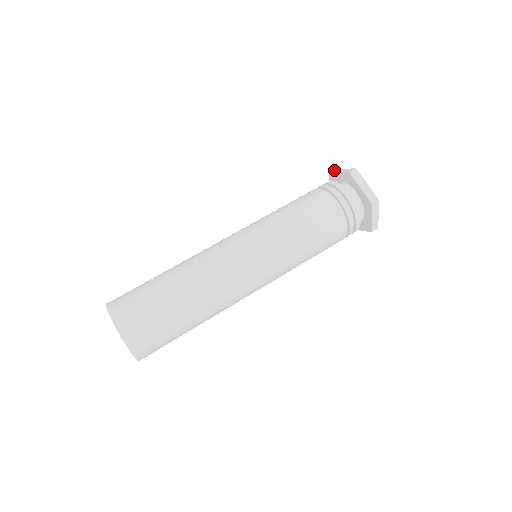
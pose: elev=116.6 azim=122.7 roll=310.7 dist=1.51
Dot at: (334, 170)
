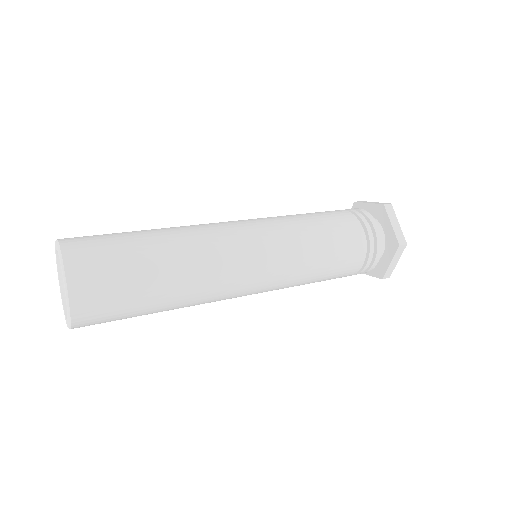
Dot at: occluded
